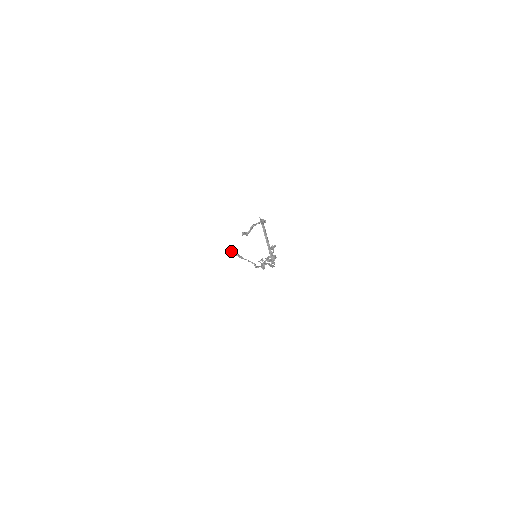
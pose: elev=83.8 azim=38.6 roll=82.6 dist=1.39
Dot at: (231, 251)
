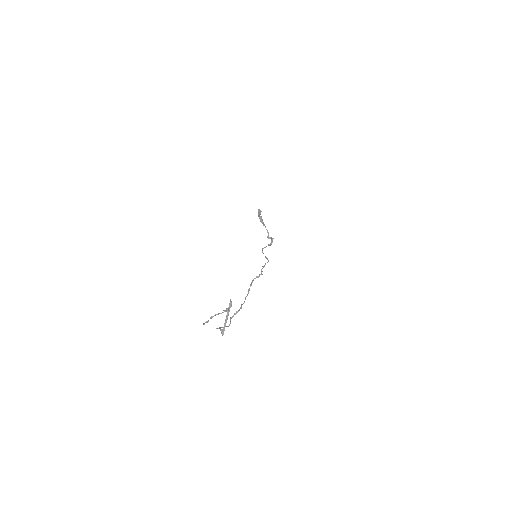
Dot at: (258, 211)
